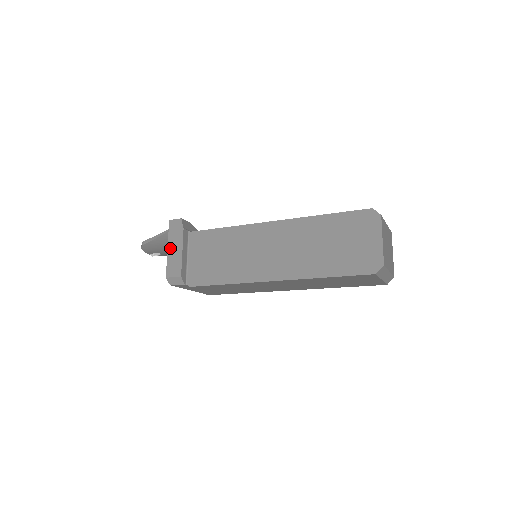
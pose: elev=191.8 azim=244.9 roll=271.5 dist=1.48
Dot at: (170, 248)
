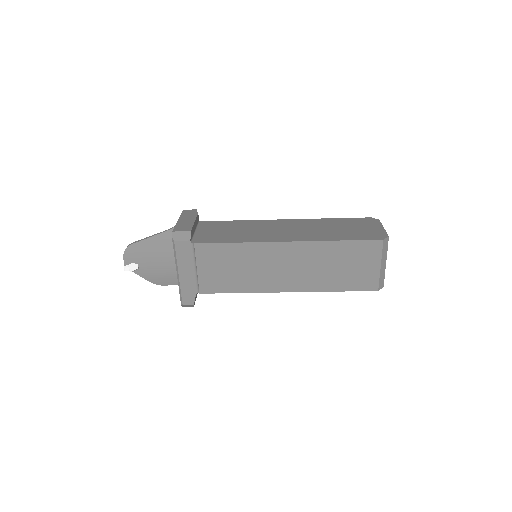
Dot at: (181, 220)
